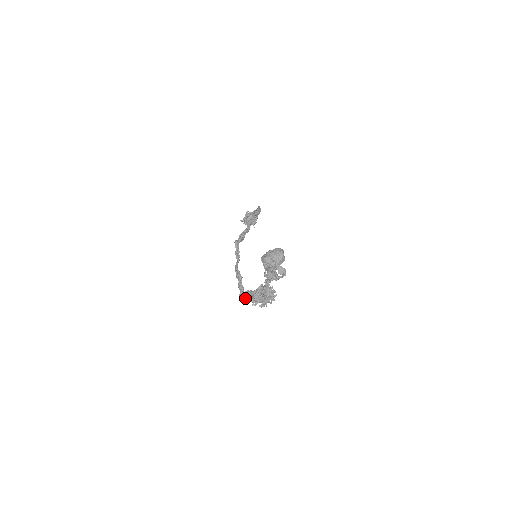
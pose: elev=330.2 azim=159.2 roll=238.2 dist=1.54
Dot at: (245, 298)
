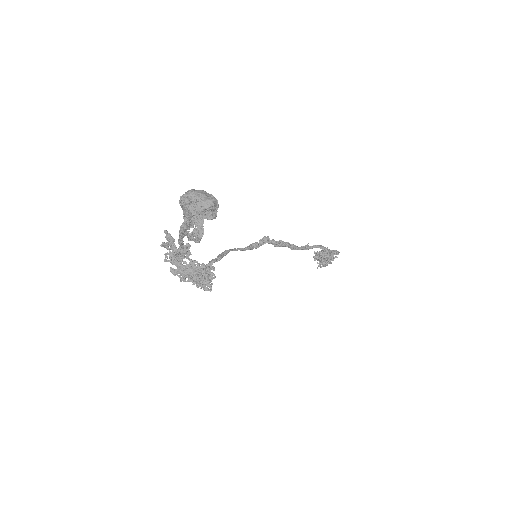
Dot at: occluded
